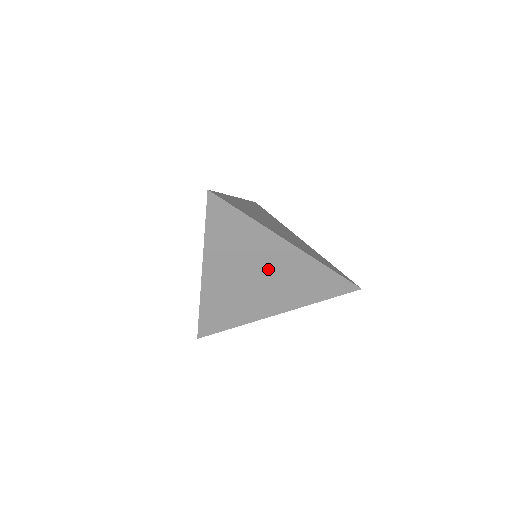
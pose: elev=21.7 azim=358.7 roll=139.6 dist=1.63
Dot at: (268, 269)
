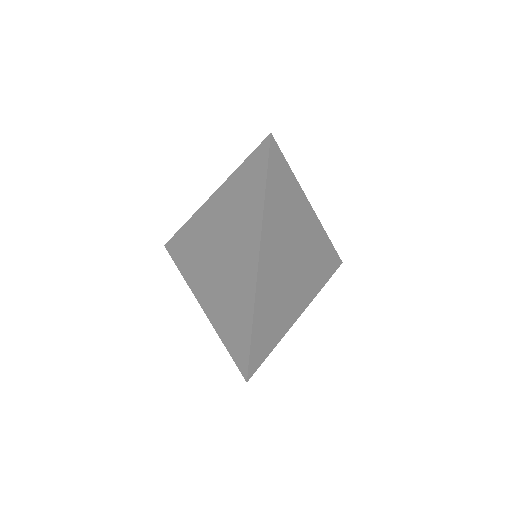
Dot at: (300, 245)
